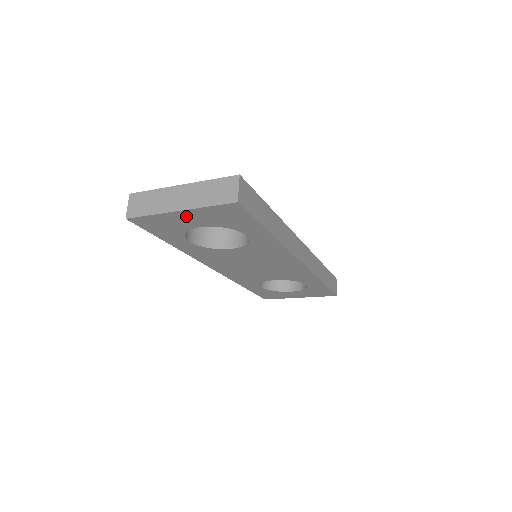
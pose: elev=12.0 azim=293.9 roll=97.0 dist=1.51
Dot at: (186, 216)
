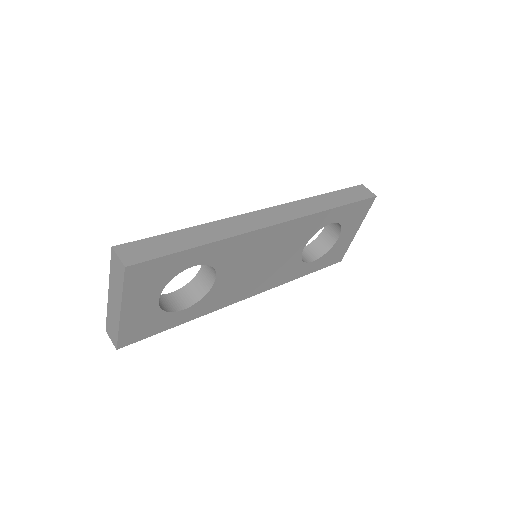
Dot at: (133, 308)
